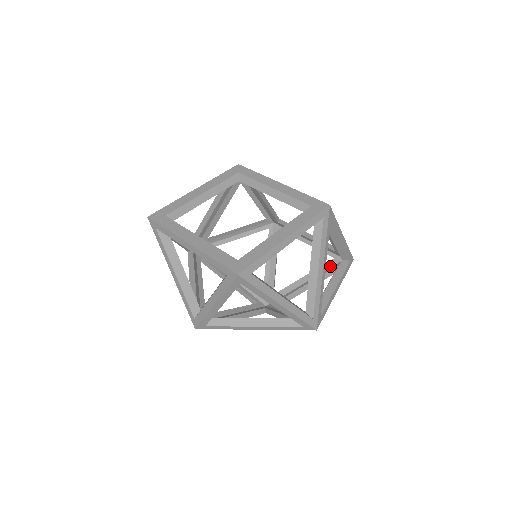
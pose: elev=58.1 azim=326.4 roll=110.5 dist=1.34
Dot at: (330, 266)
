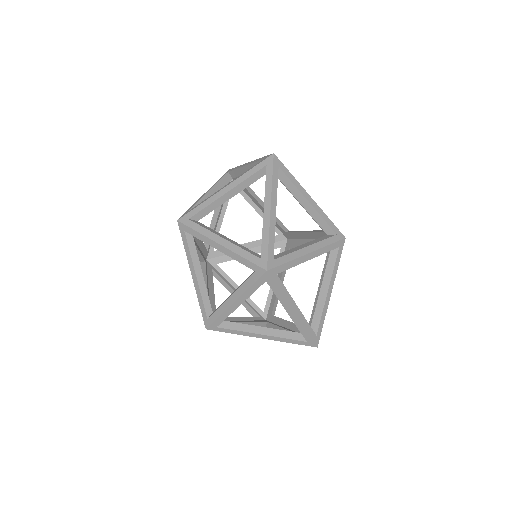
Dot at: occluded
